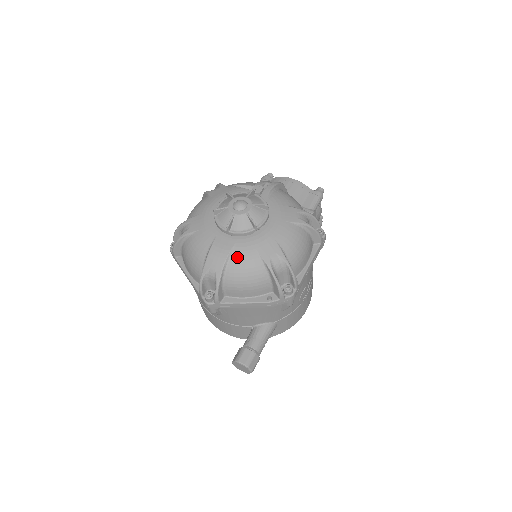
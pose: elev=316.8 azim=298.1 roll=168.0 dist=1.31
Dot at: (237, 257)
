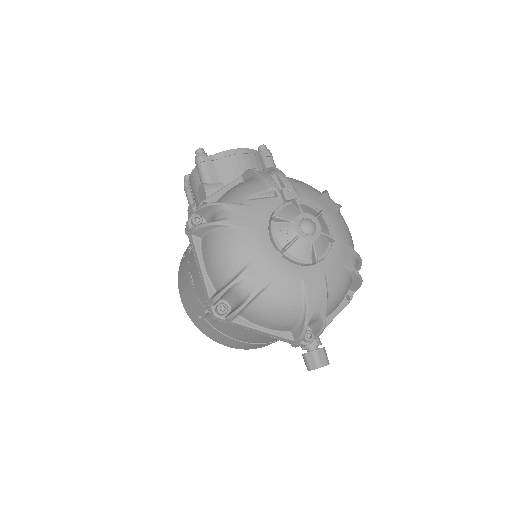
Dot at: (333, 283)
